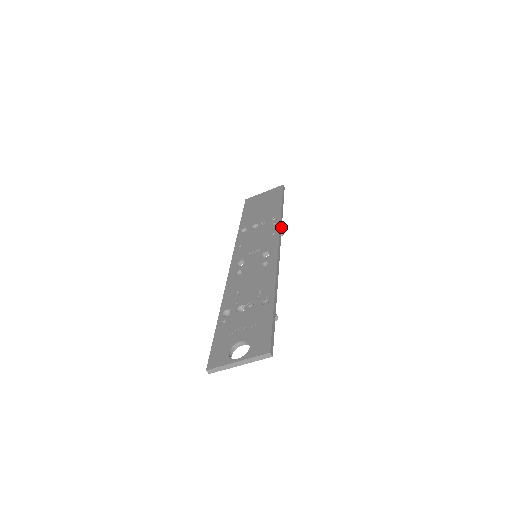
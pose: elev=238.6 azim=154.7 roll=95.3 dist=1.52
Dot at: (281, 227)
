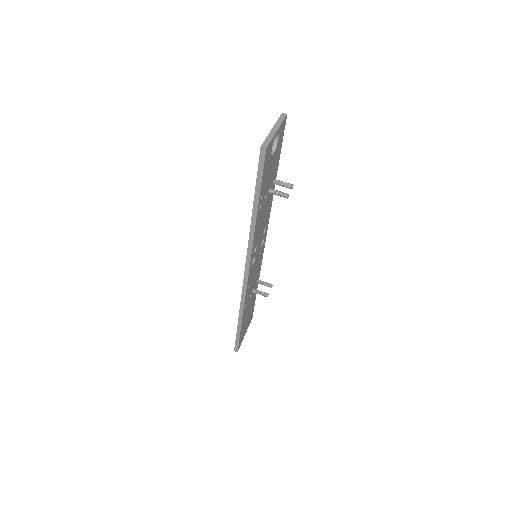
Dot at: (260, 266)
